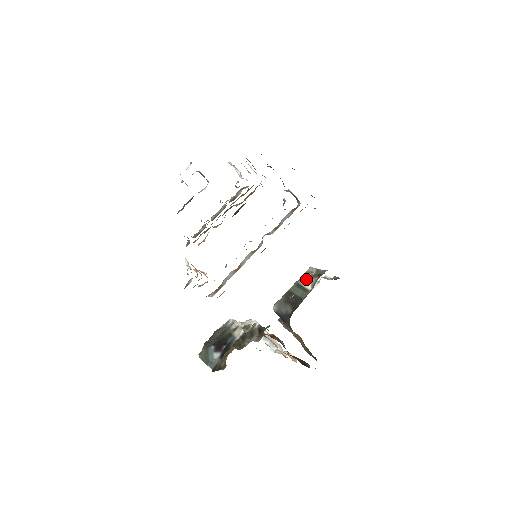
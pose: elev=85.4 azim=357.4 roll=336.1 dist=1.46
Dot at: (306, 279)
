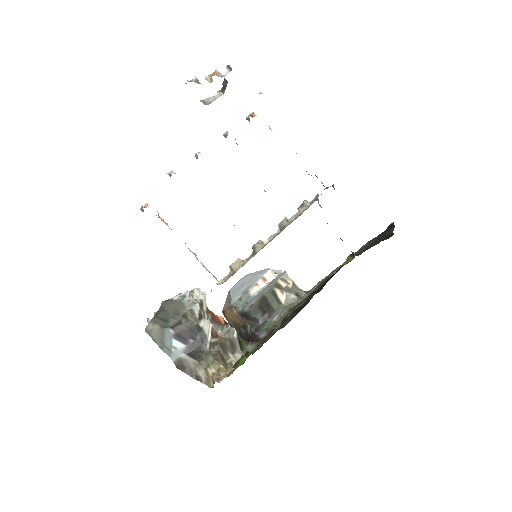
Dot at: (282, 290)
